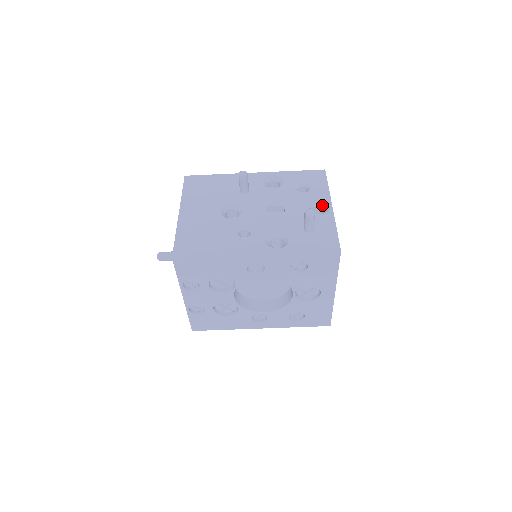
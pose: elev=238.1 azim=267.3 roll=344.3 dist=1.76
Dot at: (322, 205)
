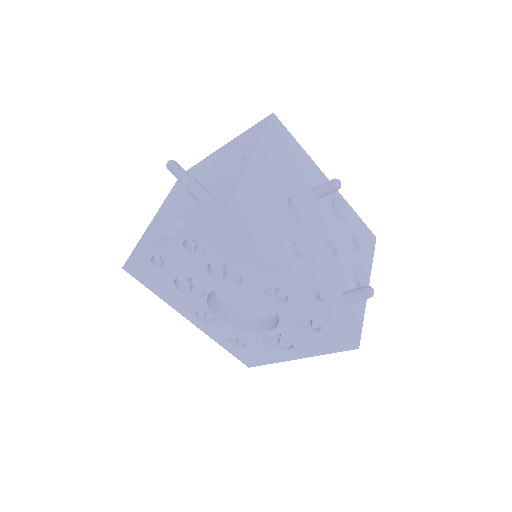
Dot at: (361, 276)
